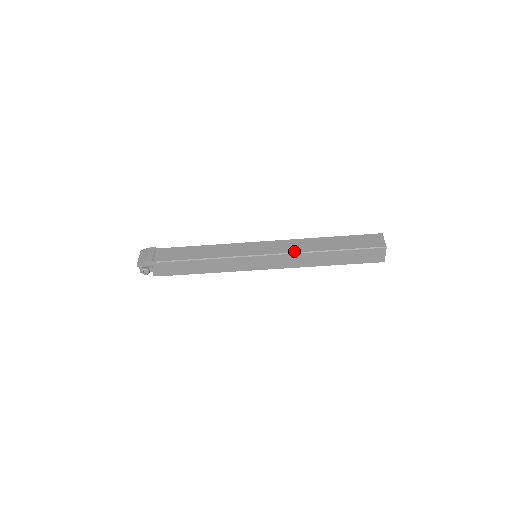
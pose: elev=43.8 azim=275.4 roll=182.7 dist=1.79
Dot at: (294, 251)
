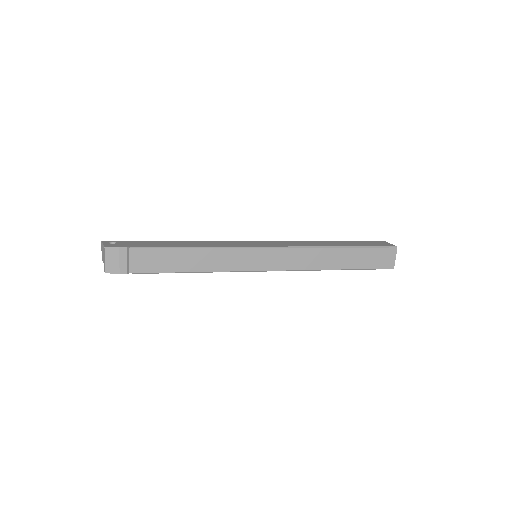
Dot at: (303, 268)
